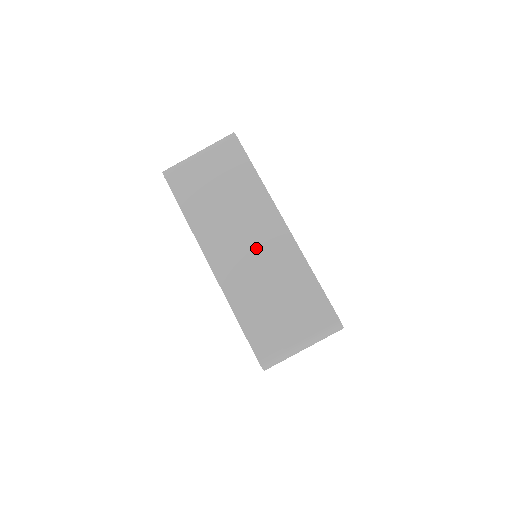
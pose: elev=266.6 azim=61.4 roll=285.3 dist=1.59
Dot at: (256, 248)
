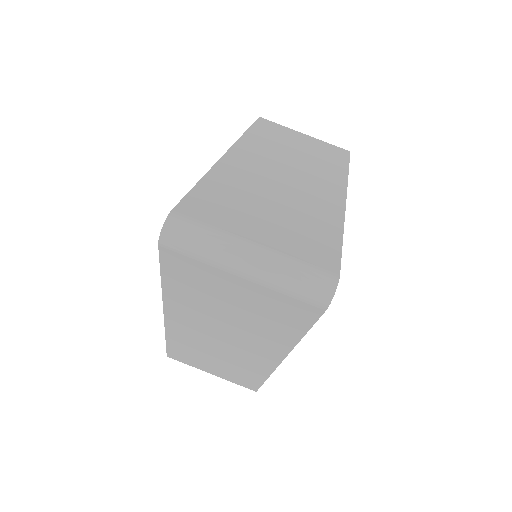
Dot at: (294, 179)
